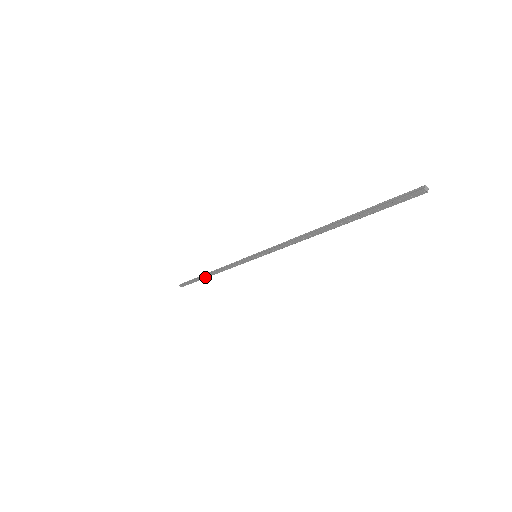
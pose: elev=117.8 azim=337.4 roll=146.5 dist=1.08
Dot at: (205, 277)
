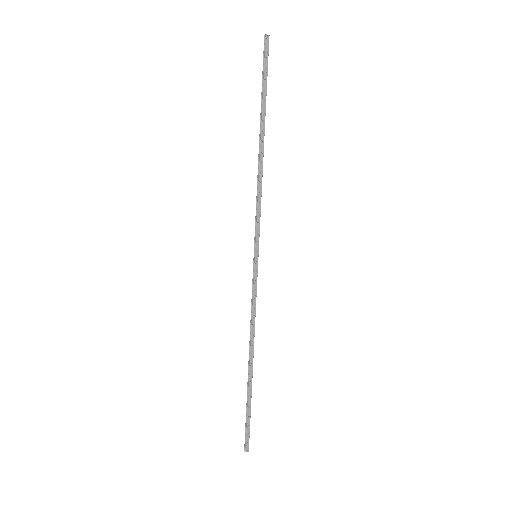
Dot at: (251, 375)
